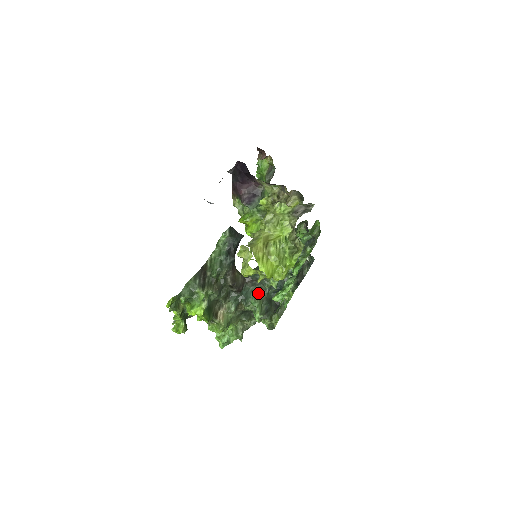
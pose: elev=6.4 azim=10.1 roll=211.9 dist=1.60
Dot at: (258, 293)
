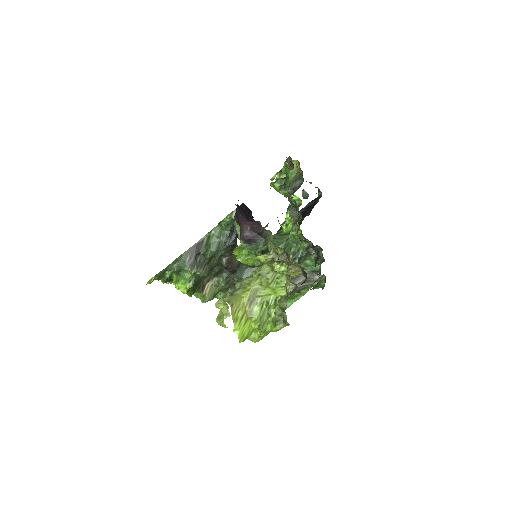
Dot at: occluded
